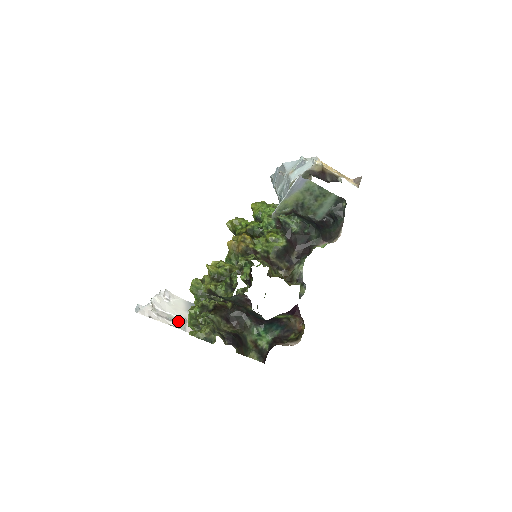
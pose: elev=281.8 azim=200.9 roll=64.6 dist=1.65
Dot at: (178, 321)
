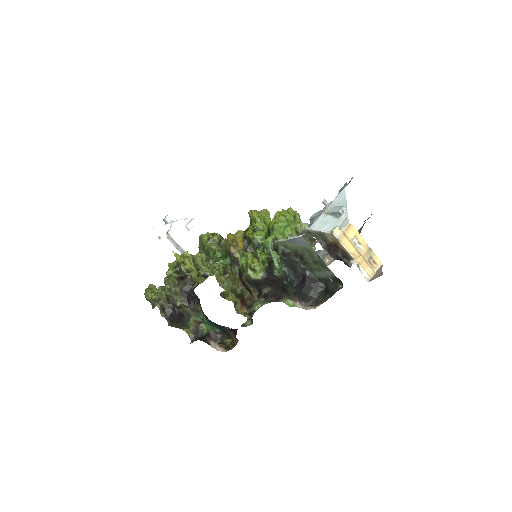
Dot at: (183, 252)
